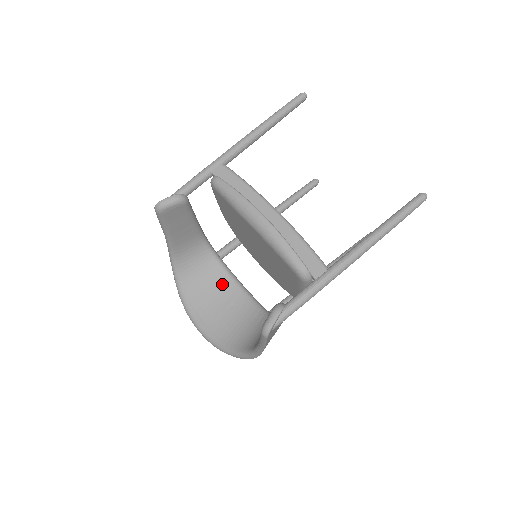
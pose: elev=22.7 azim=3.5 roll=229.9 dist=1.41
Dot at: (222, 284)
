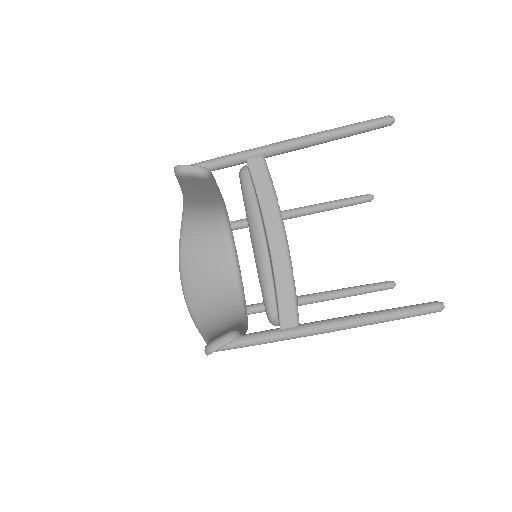
Dot at: (220, 255)
